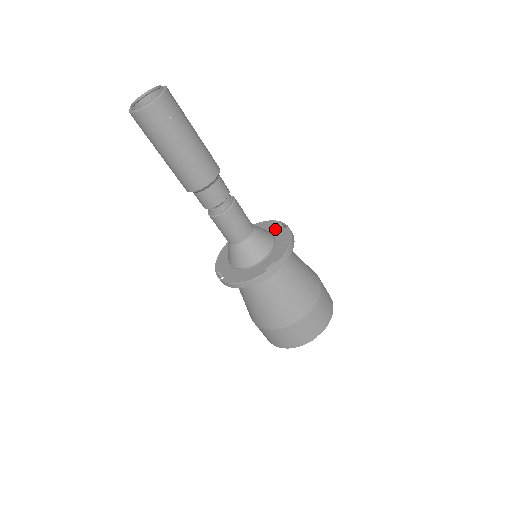
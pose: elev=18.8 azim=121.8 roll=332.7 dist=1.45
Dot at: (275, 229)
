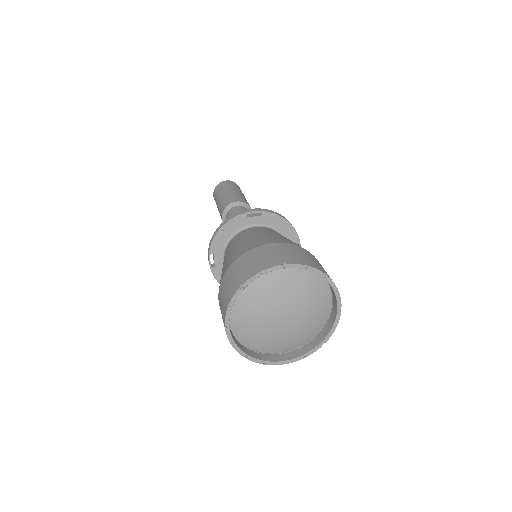
Dot at: occluded
